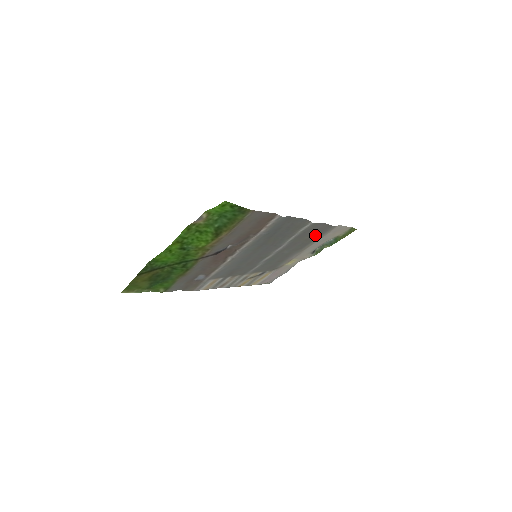
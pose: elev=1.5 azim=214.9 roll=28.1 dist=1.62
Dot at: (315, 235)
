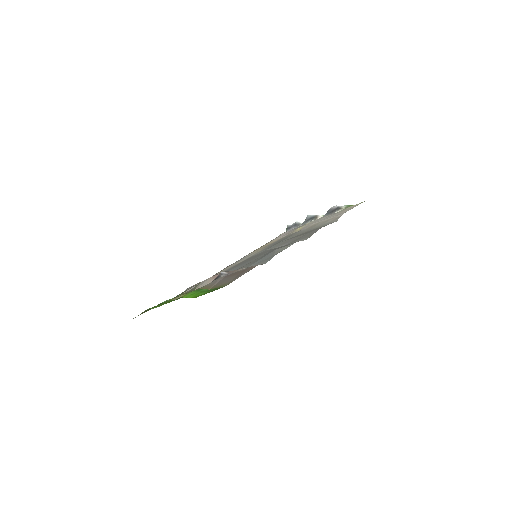
Dot at: (317, 228)
